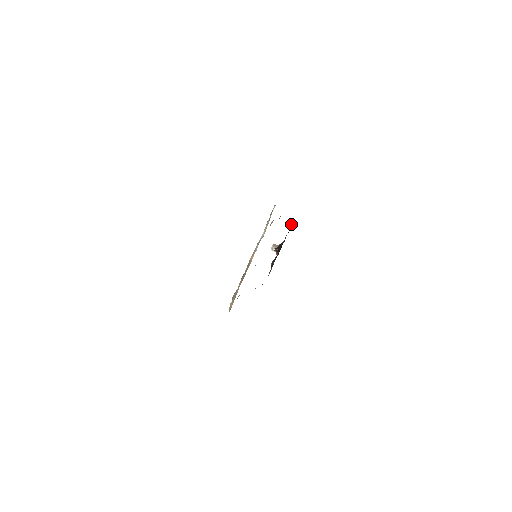
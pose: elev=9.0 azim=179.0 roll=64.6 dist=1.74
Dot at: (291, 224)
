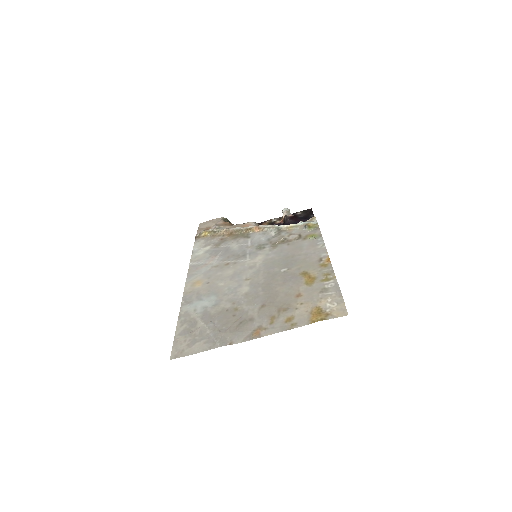
Dot at: occluded
